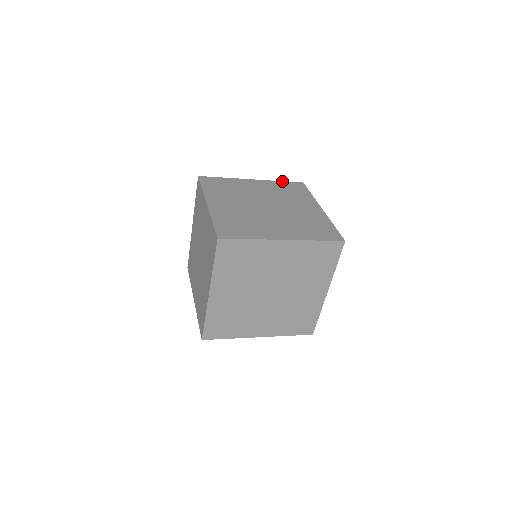
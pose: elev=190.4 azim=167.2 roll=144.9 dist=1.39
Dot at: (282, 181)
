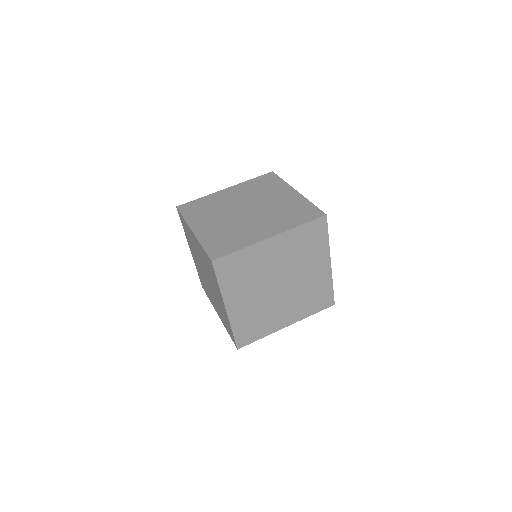
Dot at: (253, 178)
